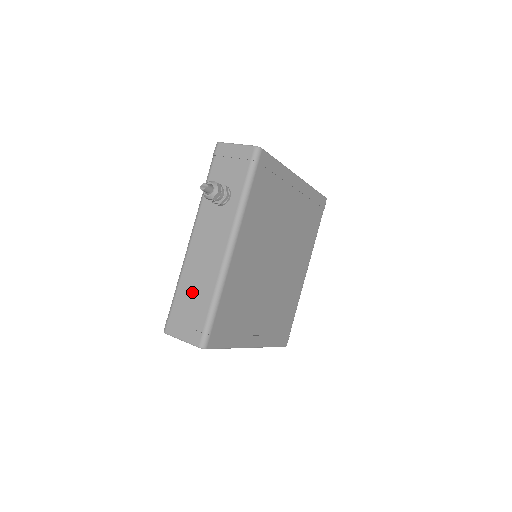
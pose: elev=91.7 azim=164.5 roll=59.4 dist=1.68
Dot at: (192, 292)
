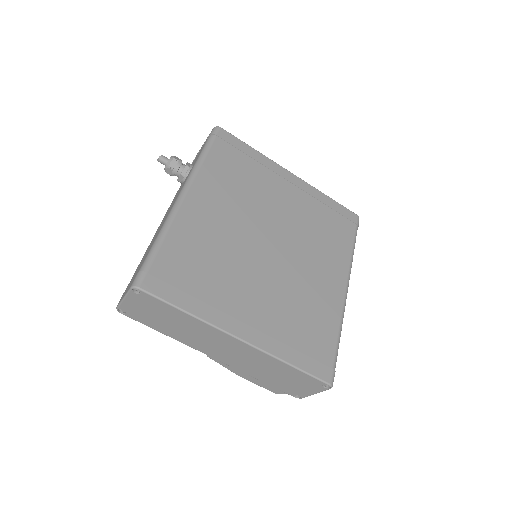
Dot at: (146, 253)
